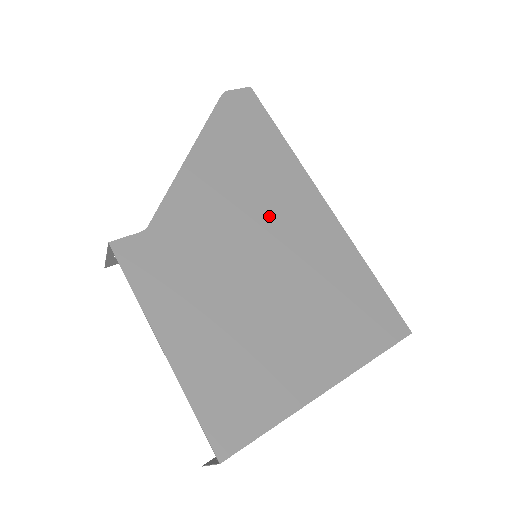
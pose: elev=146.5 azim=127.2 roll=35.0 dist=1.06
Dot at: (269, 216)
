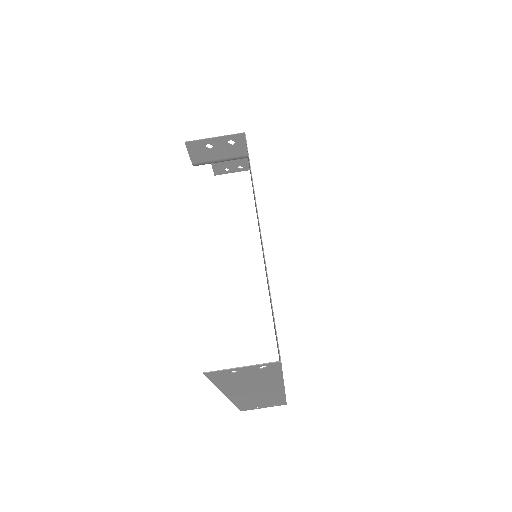
Dot at: occluded
